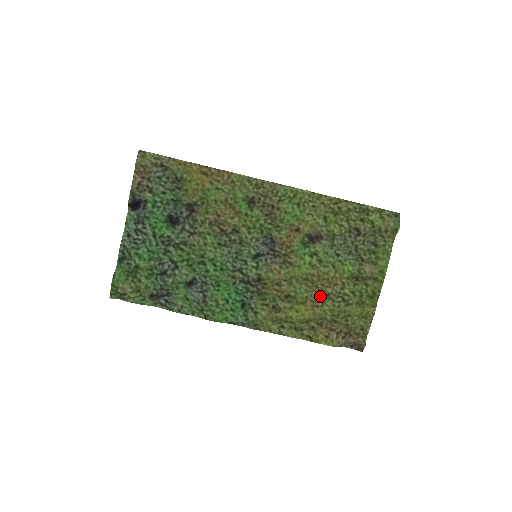
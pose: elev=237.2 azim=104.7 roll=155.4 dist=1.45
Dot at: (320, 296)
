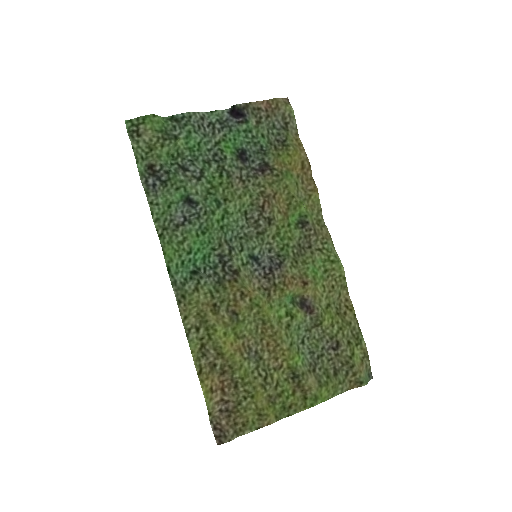
Dot at: (254, 350)
